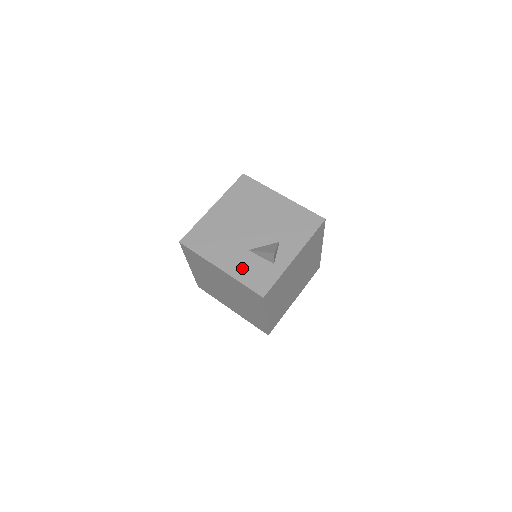
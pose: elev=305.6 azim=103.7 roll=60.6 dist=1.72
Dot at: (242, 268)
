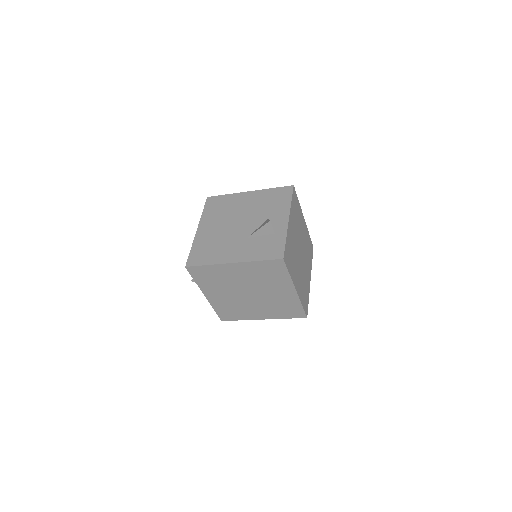
Dot at: (251, 251)
